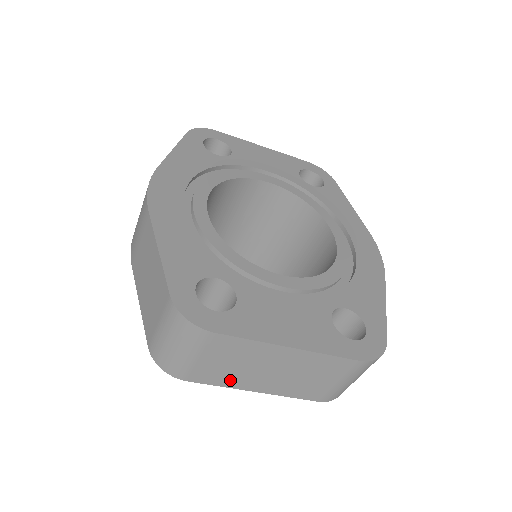
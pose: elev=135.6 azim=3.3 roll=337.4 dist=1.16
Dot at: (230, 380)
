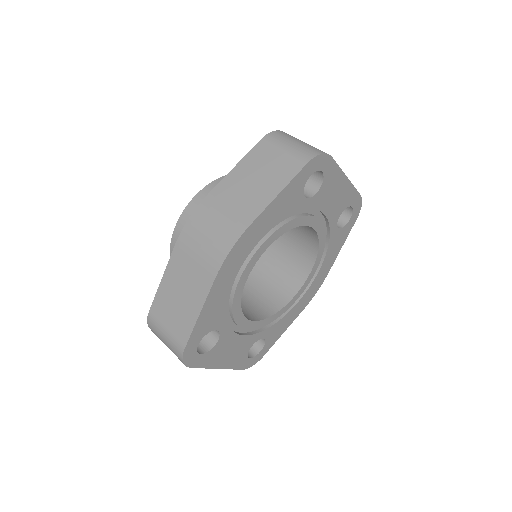
Dot at: occluded
